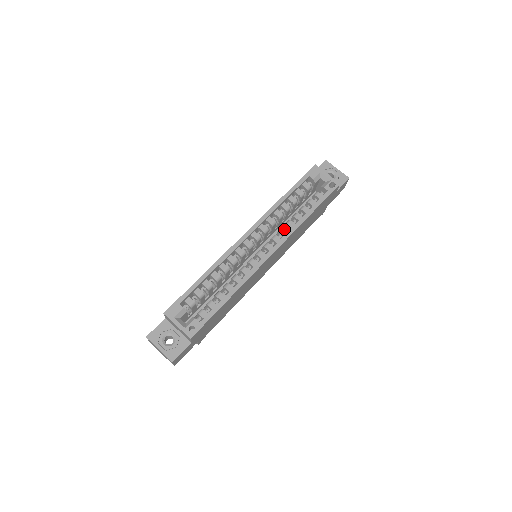
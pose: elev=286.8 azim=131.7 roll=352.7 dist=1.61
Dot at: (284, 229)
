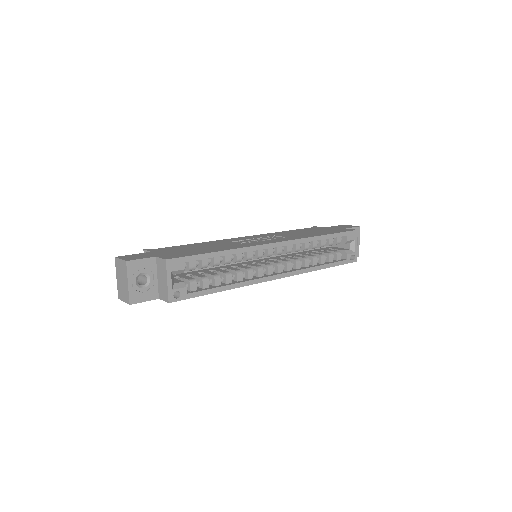
Dot at: (300, 263)
